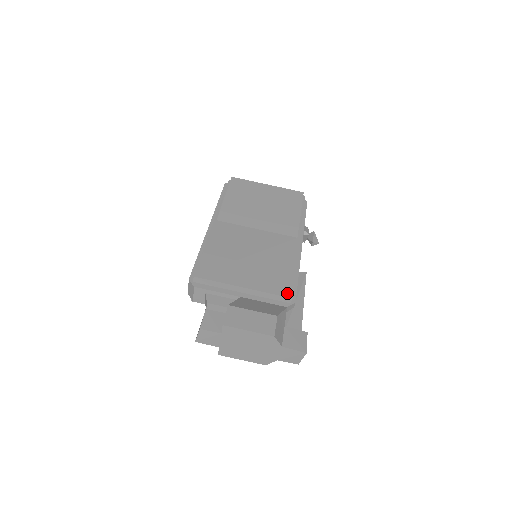
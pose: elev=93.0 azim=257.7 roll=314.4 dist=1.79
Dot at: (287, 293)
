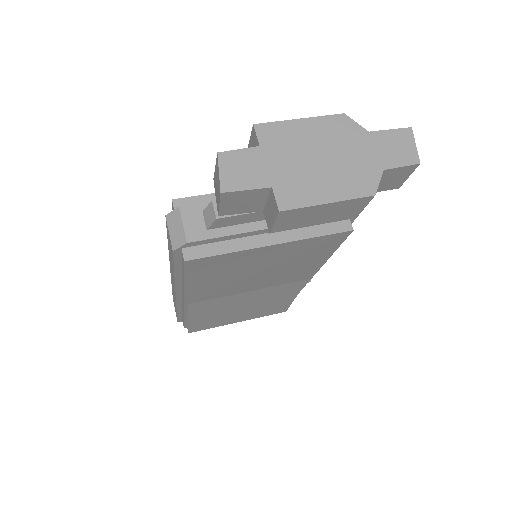
Dot at: occluded
